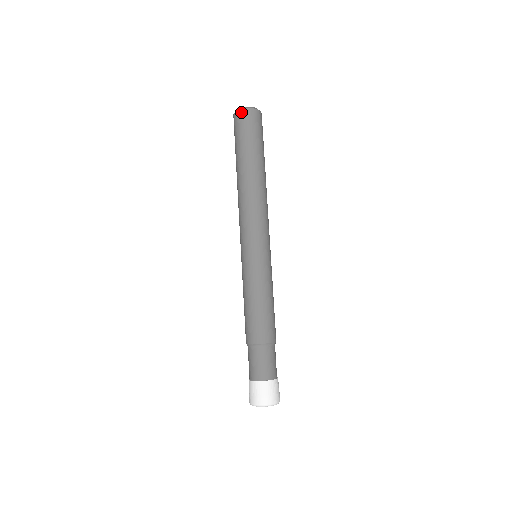
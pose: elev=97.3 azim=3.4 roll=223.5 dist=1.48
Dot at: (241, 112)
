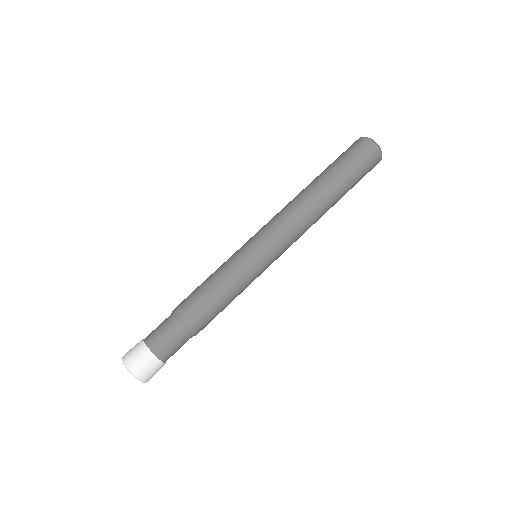
Dot at: (370, 143)
